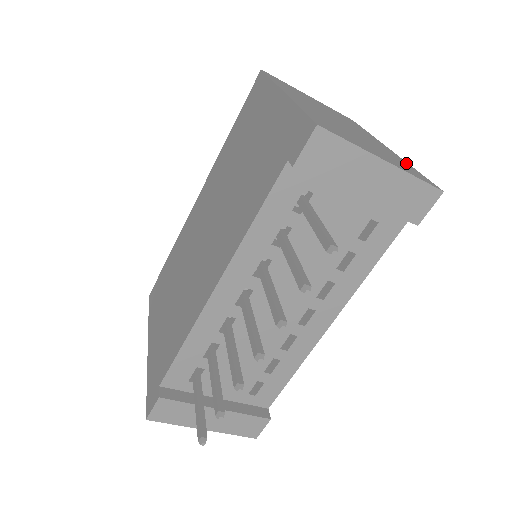
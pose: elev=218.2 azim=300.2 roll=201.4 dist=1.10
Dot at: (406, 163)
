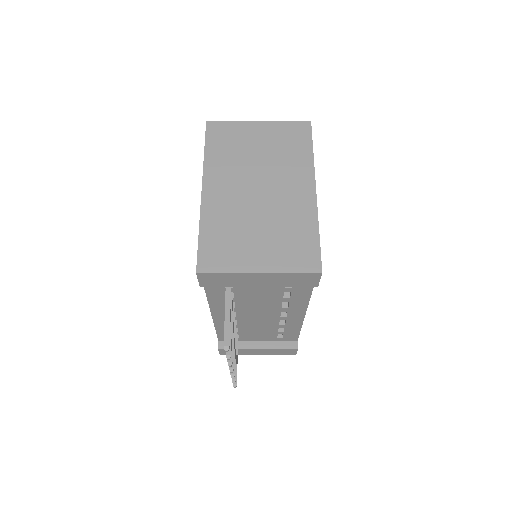
Dot at: (312, 225)
